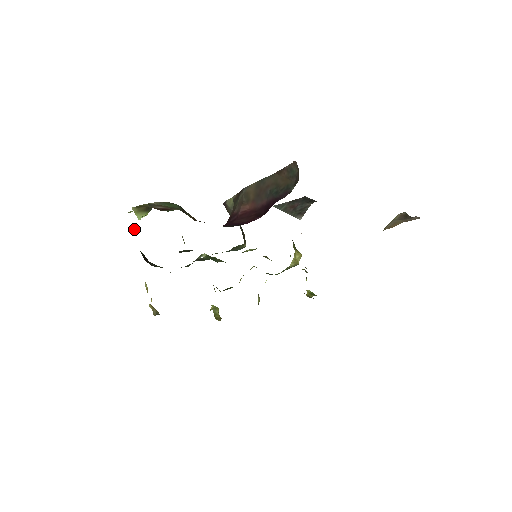
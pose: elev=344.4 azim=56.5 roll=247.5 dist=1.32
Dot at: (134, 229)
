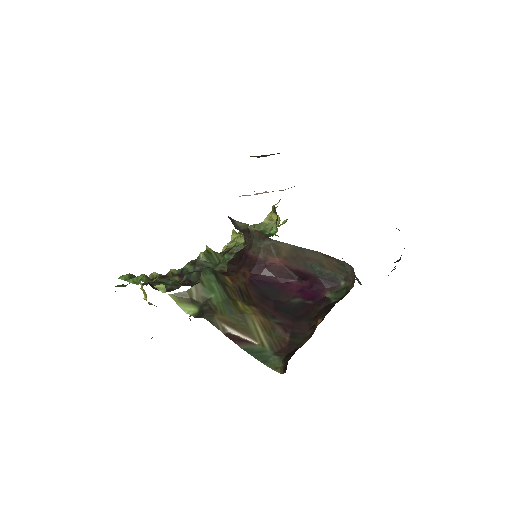
Dot at: (152, 283)
